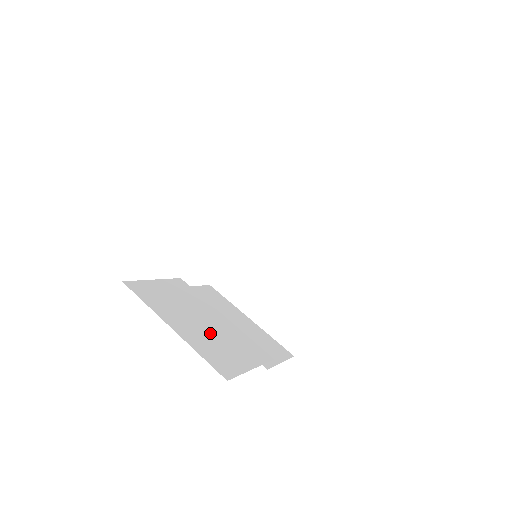
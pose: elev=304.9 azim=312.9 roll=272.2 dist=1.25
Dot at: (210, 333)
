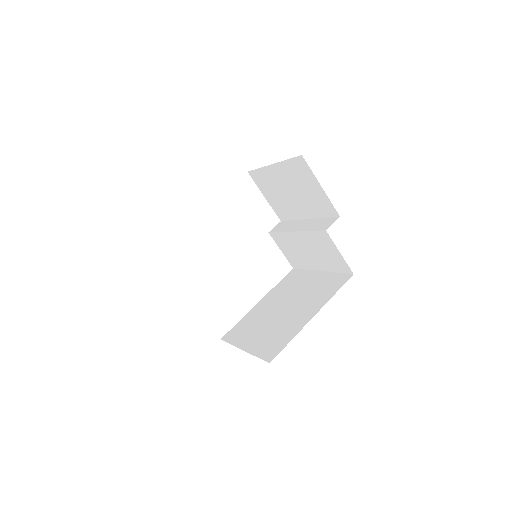
Dot at: occluded
